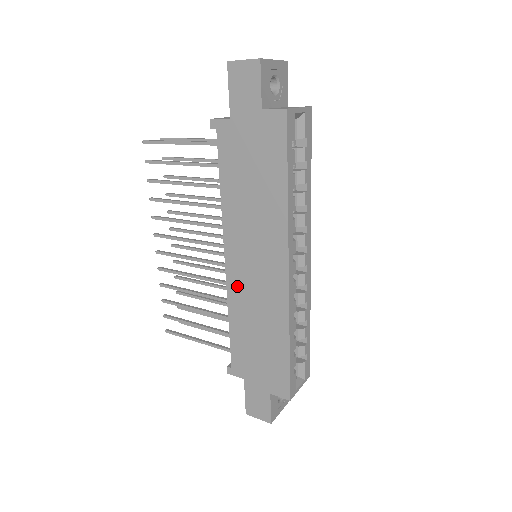
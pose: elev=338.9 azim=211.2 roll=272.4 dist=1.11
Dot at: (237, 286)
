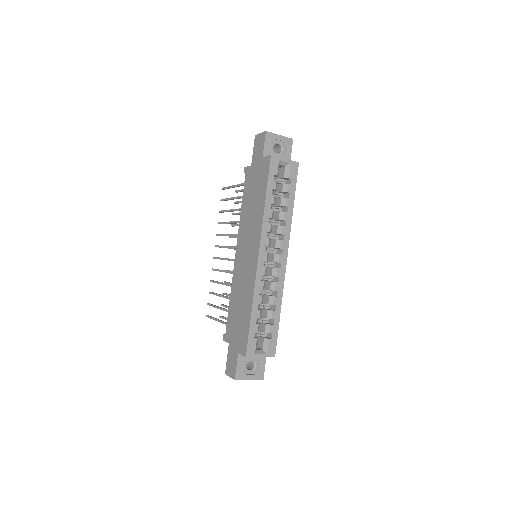
Dot at: (237, 271)
